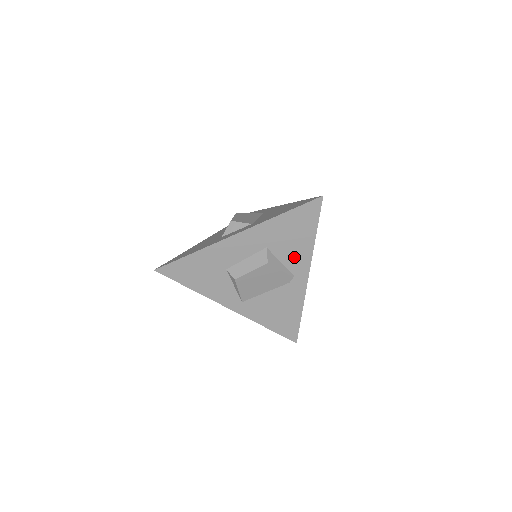
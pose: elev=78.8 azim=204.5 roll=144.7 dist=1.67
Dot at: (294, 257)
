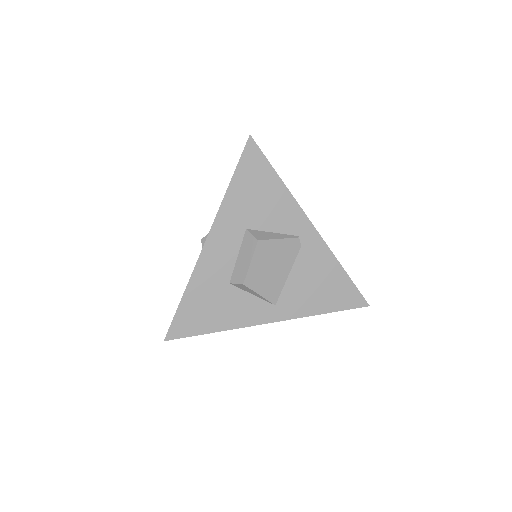
Dot at: (281, 217)
